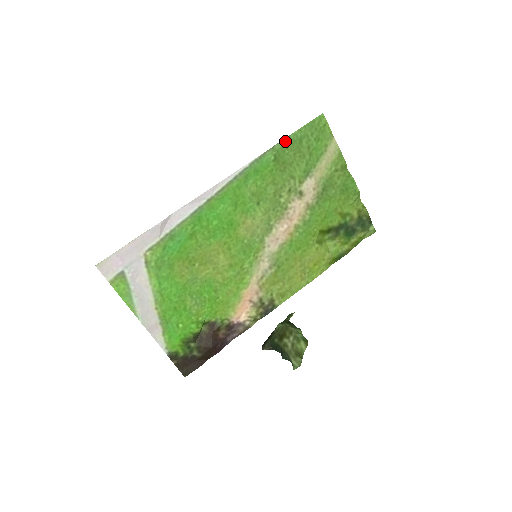
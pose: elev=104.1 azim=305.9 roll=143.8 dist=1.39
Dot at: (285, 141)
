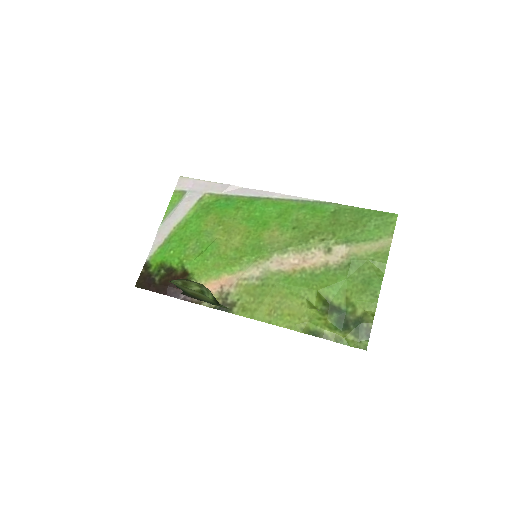
Dot at: (352, 208)
